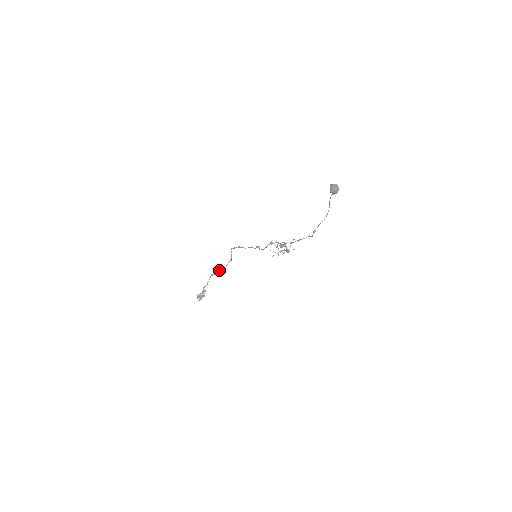
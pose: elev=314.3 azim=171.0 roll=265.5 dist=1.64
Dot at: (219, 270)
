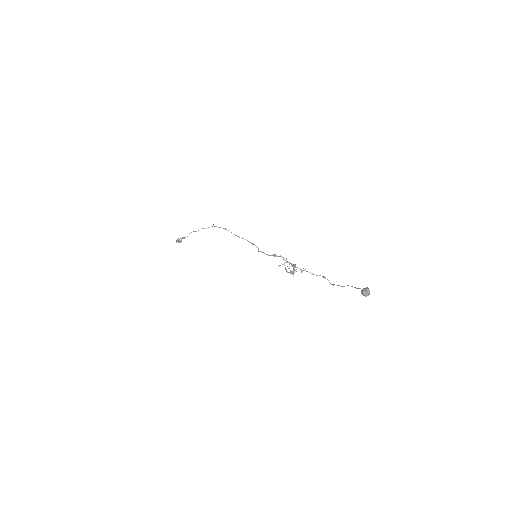
Dot at: occluded
